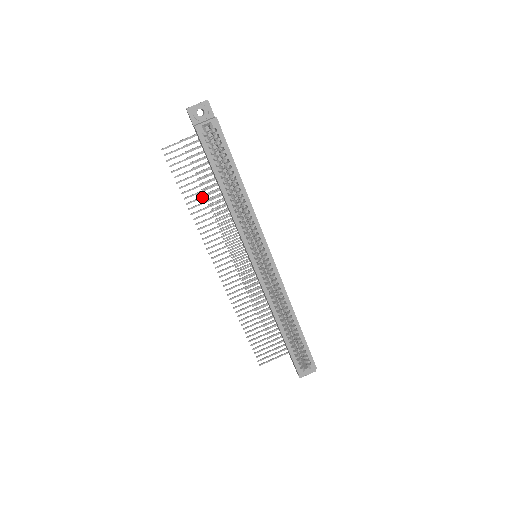
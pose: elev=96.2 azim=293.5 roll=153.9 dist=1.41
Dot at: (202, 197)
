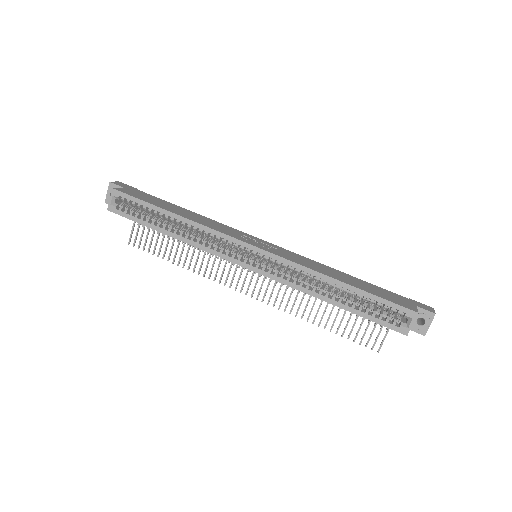
Dot at: (182, 249)
